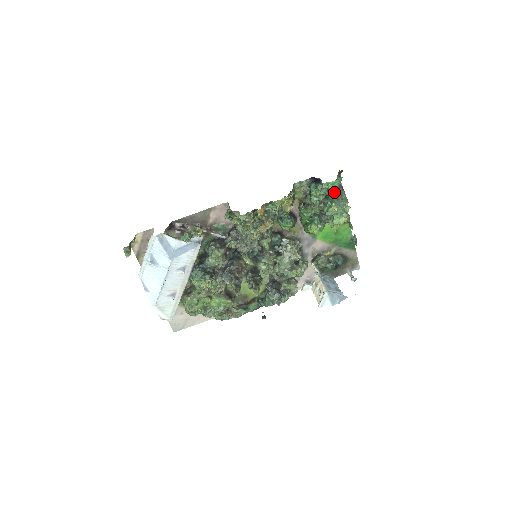
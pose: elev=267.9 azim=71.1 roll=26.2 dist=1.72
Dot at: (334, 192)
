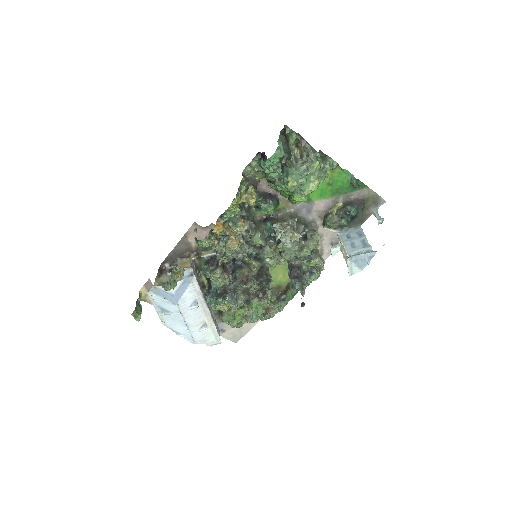
Dot at: (284, 163)
